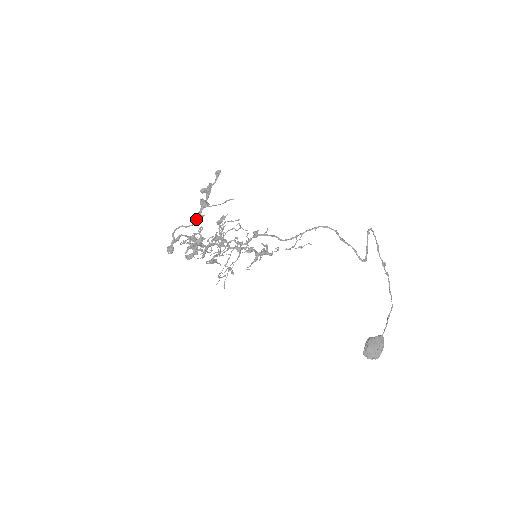
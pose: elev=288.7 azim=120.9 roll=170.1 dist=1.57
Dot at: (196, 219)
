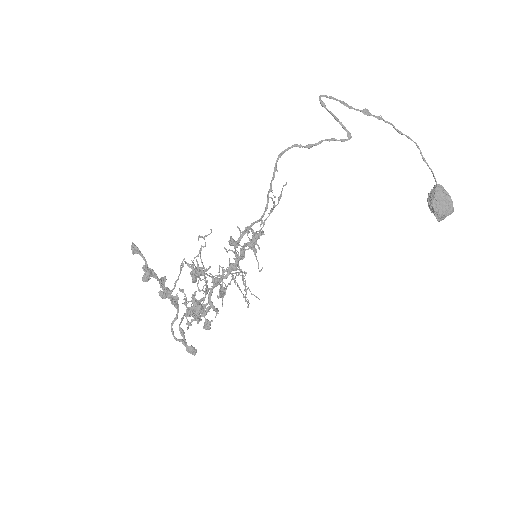
Dot at: occluded
